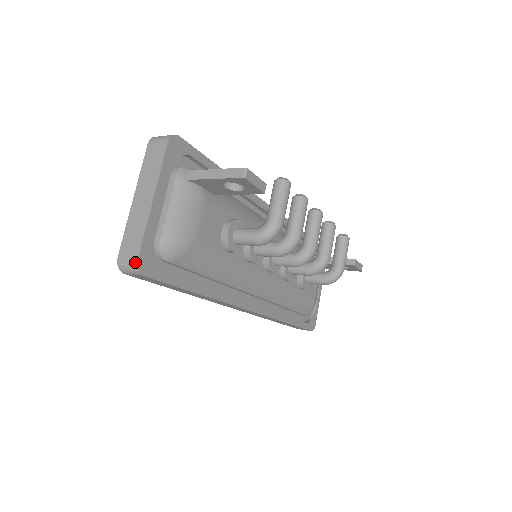
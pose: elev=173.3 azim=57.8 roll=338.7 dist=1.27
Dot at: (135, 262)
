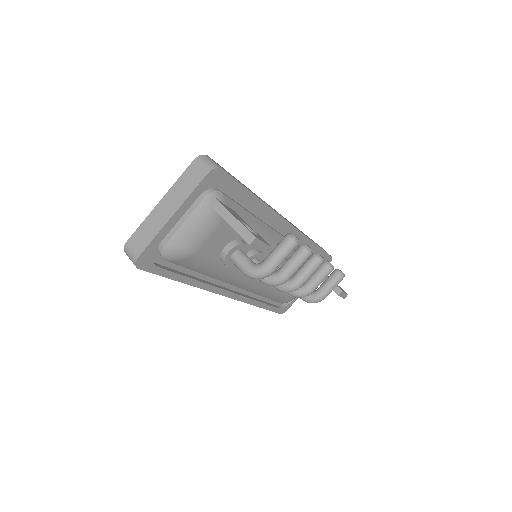
Dot at: (135, 258)
